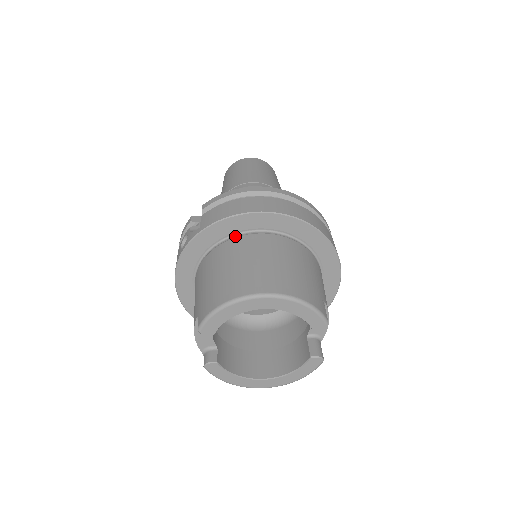
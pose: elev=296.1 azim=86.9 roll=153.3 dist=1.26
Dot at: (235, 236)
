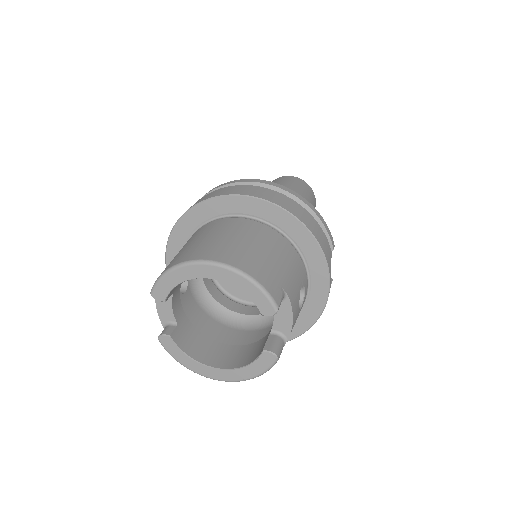
Dot at: (219, 218)
